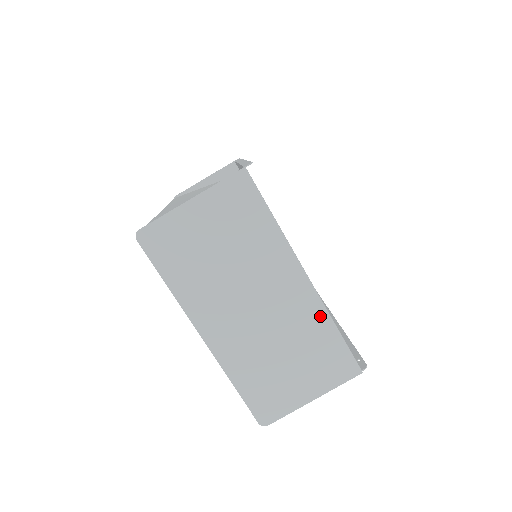
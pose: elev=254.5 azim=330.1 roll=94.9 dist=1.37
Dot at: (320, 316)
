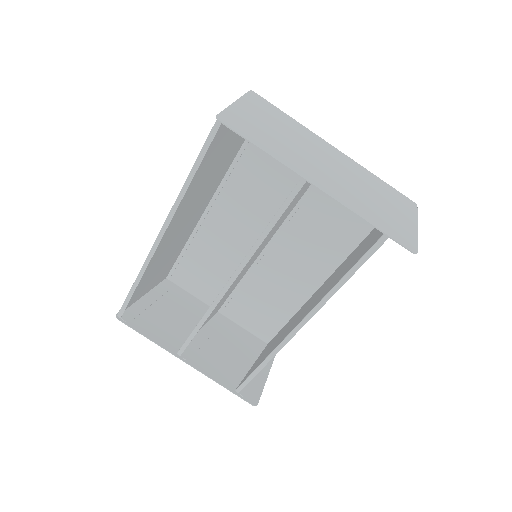
Dot at: (364, 170)
